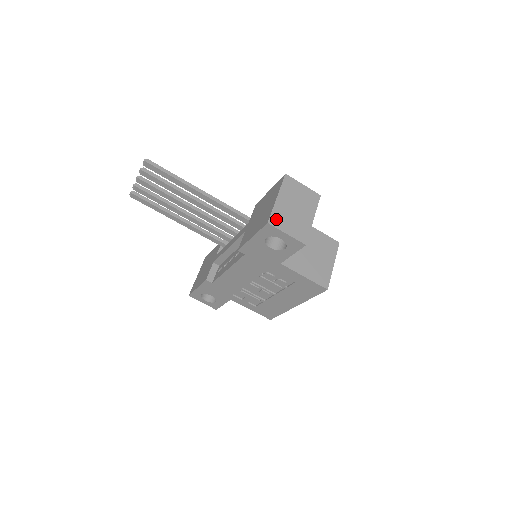
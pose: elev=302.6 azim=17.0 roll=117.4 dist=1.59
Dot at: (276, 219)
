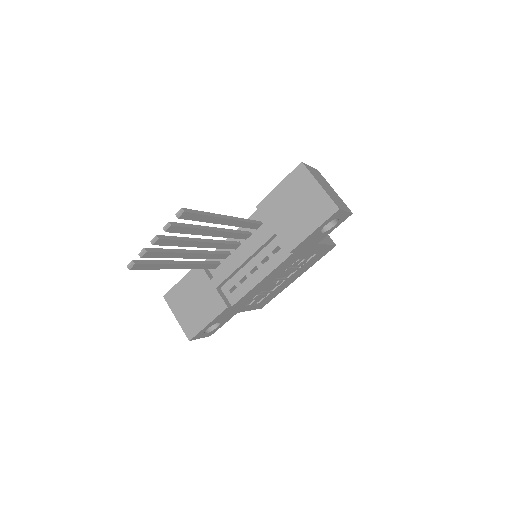
Dot at: (336, 203)
